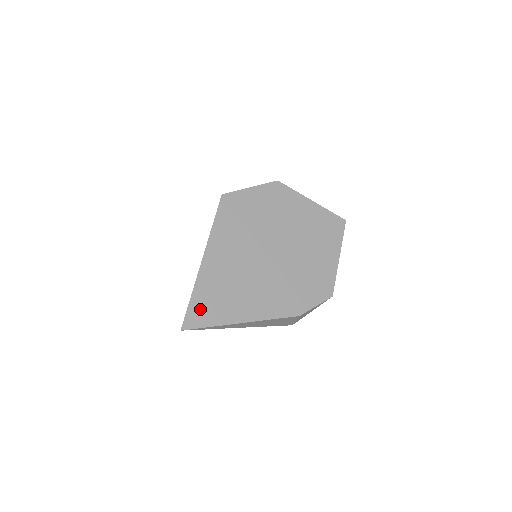
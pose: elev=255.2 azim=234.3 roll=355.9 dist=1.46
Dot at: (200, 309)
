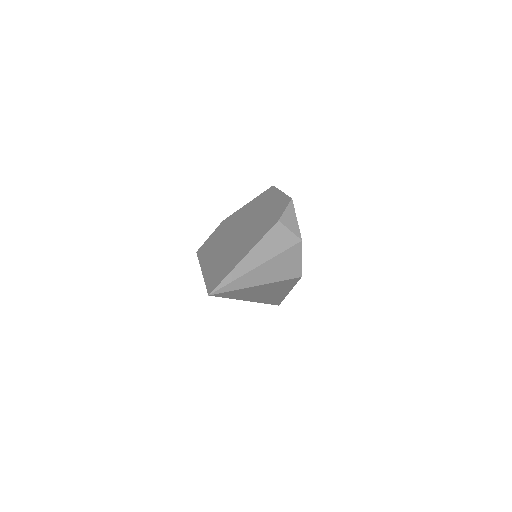
Dot at: (214, 280)
